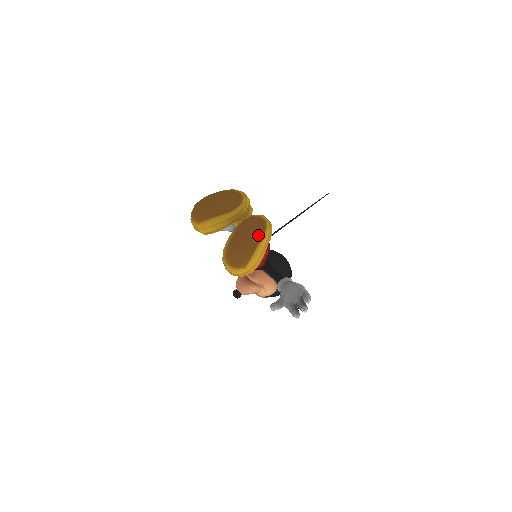
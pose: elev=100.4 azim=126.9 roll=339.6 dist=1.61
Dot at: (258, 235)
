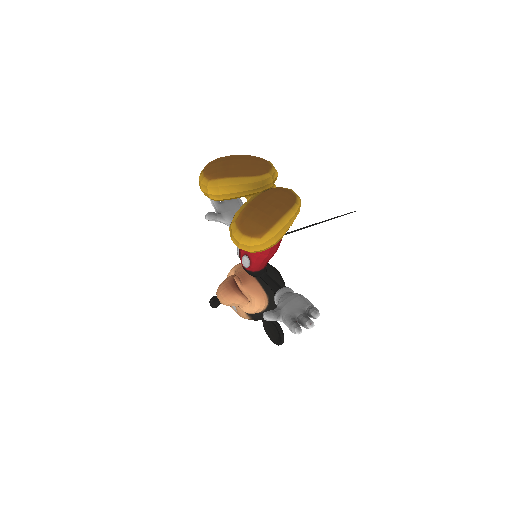
Dot at: (285, 206)
